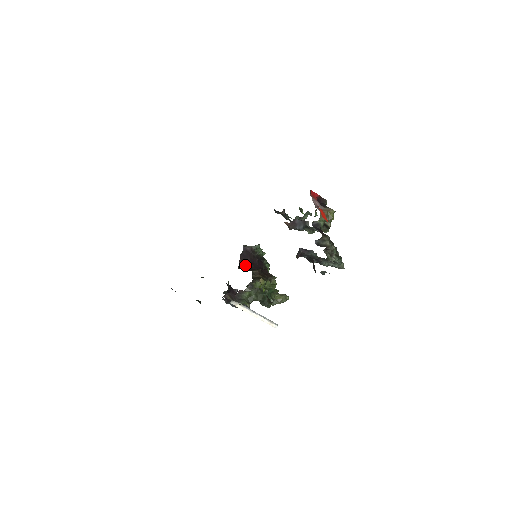
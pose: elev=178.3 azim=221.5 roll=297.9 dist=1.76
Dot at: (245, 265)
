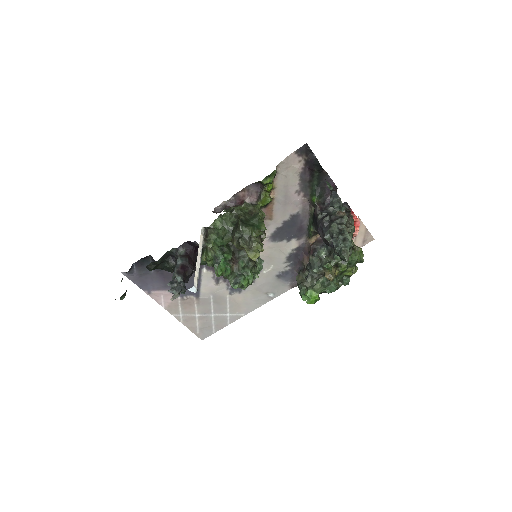
Dot at: occluded
